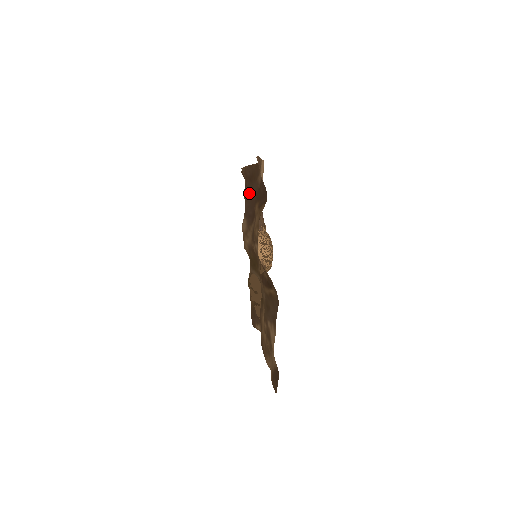
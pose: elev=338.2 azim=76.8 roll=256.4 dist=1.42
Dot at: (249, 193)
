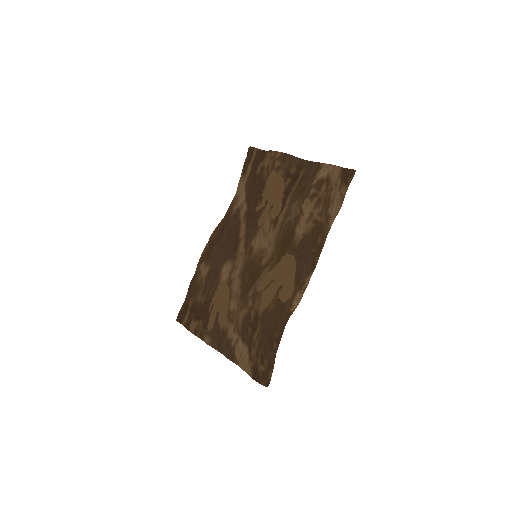
Dot at: (222, 245)
